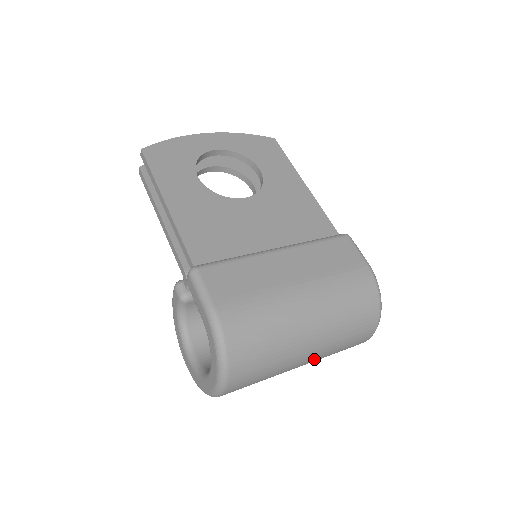
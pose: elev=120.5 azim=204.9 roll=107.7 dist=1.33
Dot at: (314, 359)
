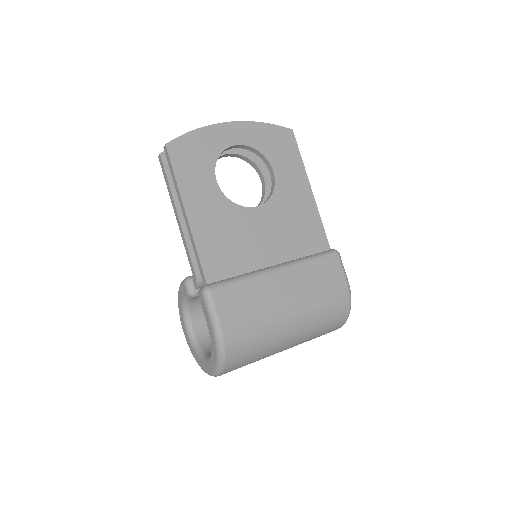
Dot at: occluded
